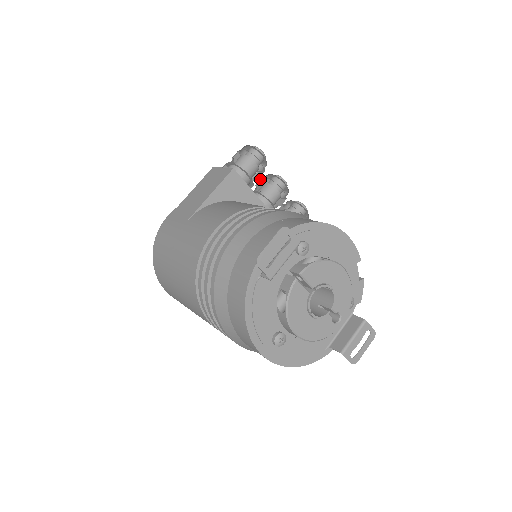
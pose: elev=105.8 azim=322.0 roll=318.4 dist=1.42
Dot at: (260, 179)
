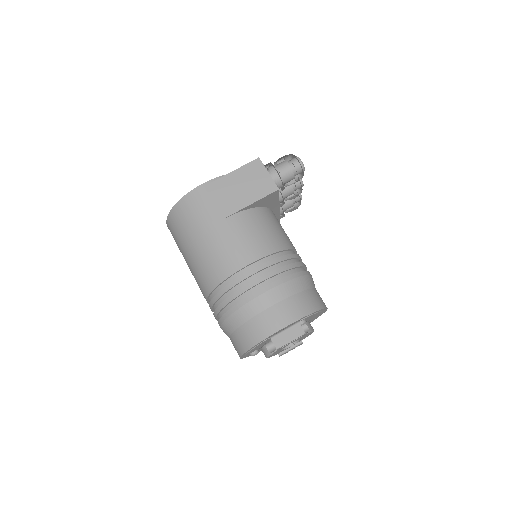
Dot at: occluded
